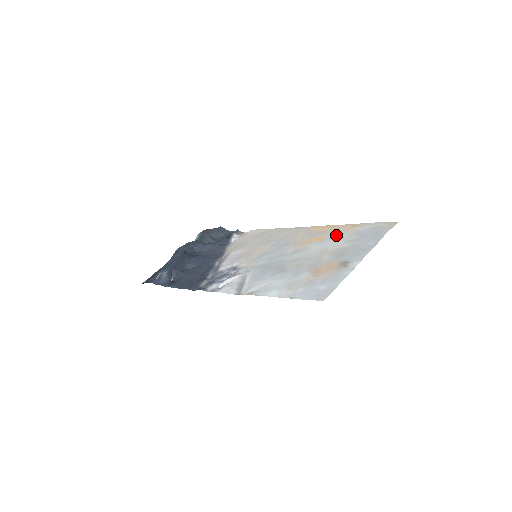
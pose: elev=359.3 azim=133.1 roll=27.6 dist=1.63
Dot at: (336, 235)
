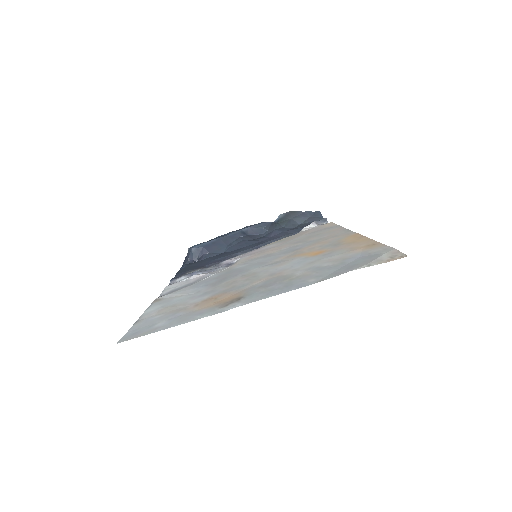
Dot at: (332, 253)
